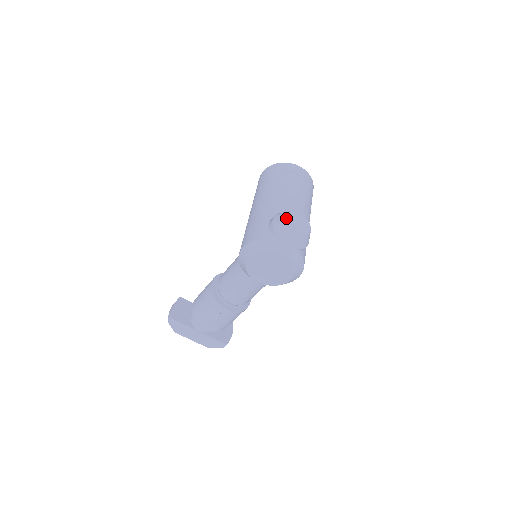
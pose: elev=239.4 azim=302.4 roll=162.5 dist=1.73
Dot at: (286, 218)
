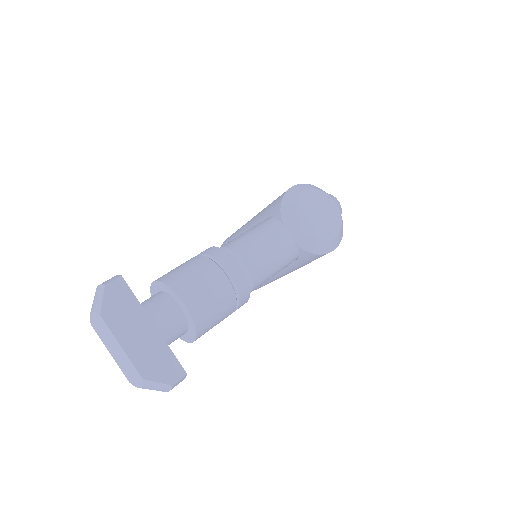
Dot at: occluded
